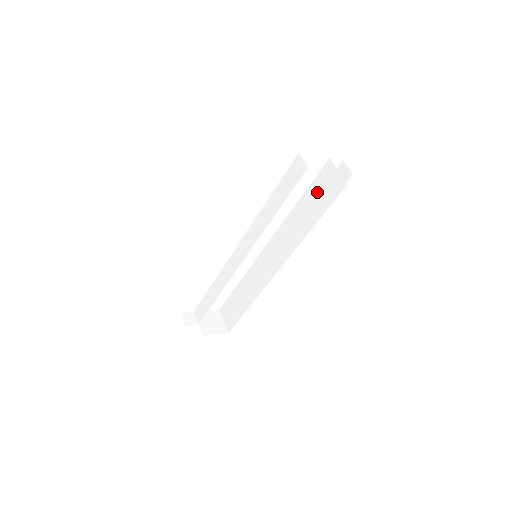
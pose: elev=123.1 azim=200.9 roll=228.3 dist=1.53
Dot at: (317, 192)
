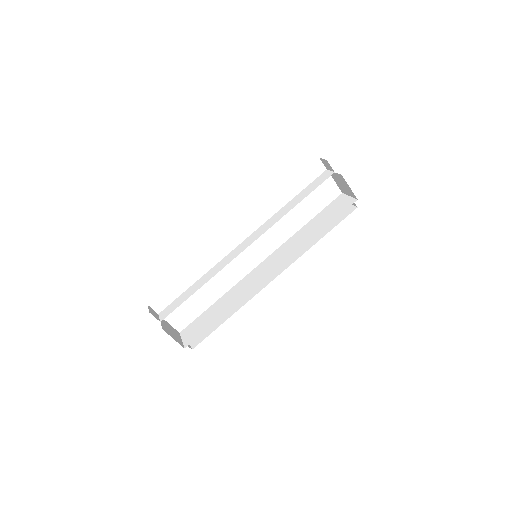
Dot at: (327, 212)
